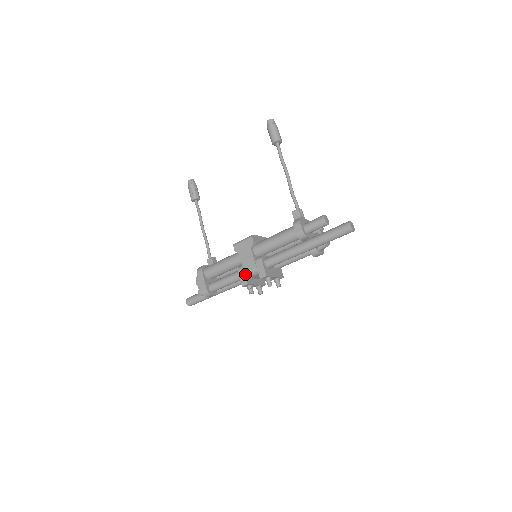
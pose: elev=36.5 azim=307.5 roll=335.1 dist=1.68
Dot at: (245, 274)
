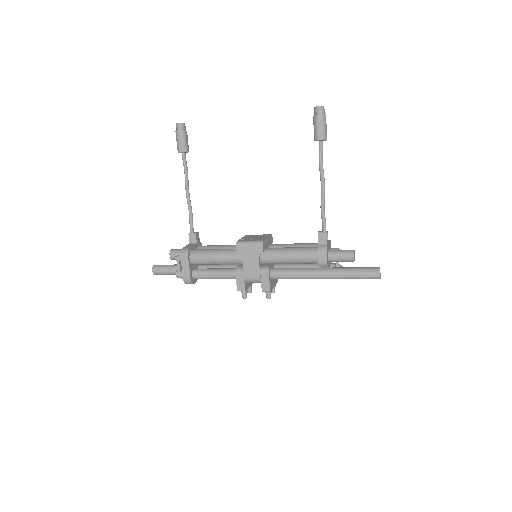
Dot at: (244, 280)
